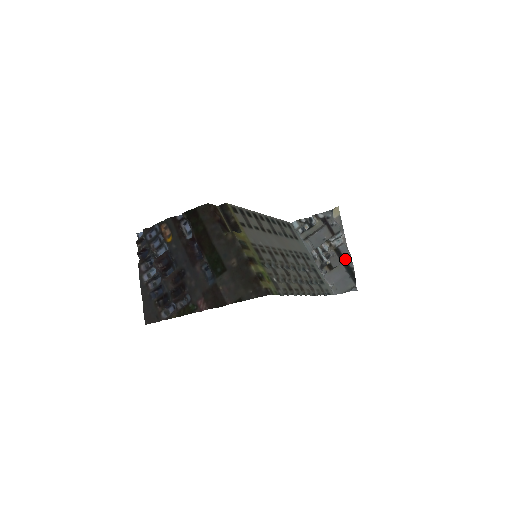
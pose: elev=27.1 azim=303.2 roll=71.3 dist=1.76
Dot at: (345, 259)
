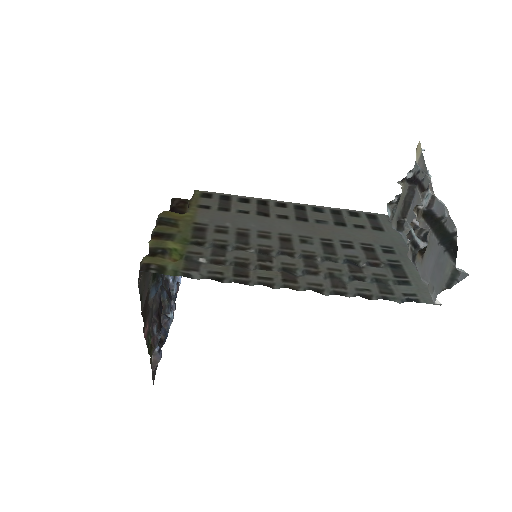
Dot at: (441, 223)
